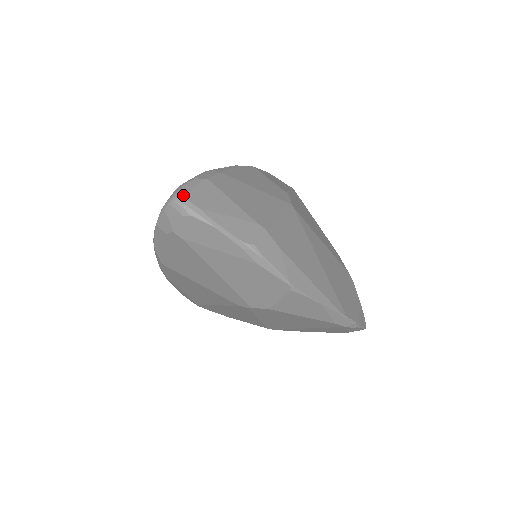
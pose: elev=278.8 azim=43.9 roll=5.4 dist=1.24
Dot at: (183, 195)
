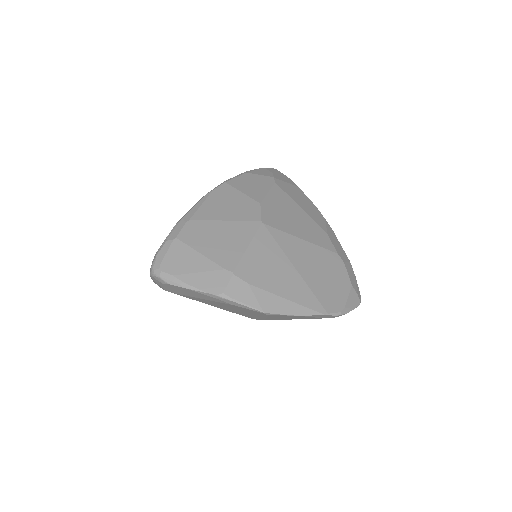
Dot at: (158, 267)
